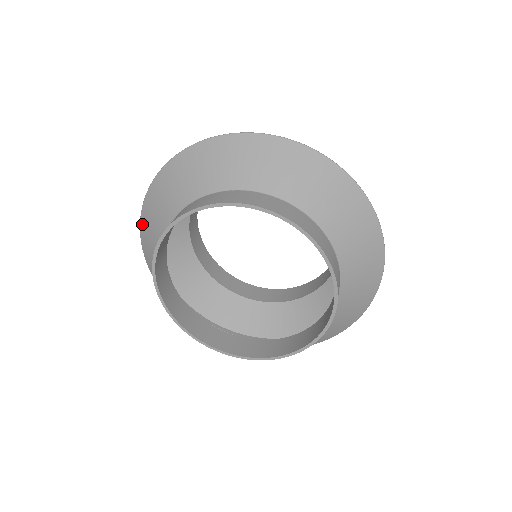
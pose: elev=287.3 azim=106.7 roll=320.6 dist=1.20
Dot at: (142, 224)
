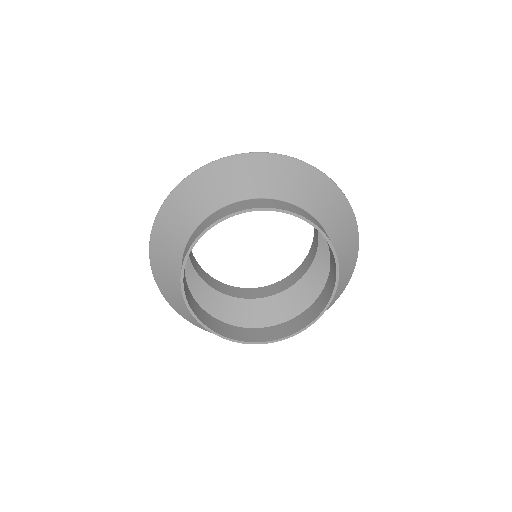
Dot at: (162, 290)
